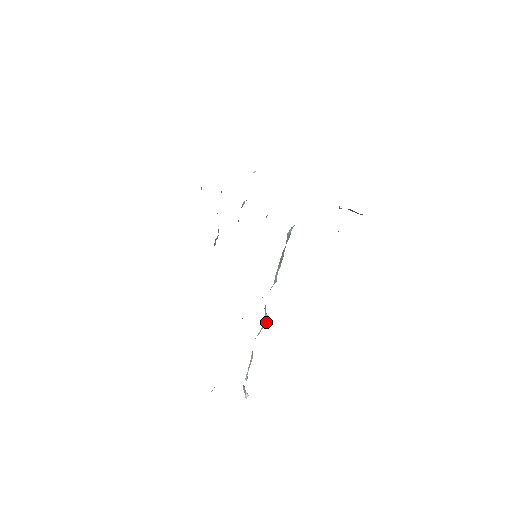
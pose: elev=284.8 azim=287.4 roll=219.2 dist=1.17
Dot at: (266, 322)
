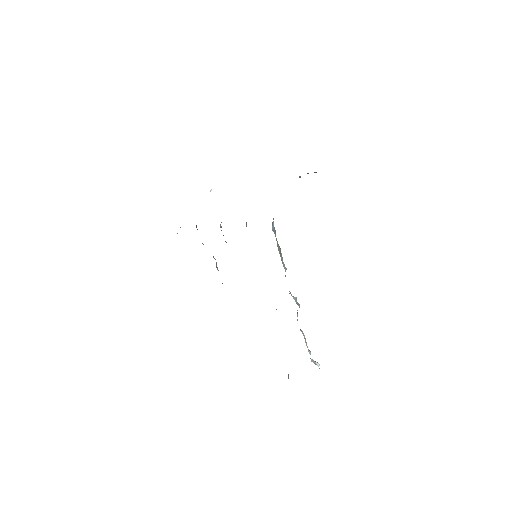
Dot at: (298, 303)
